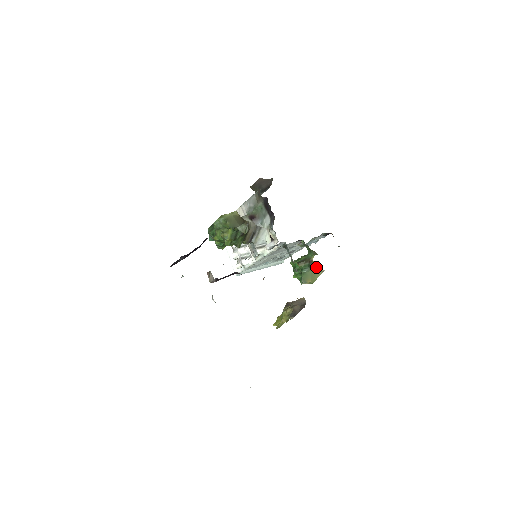
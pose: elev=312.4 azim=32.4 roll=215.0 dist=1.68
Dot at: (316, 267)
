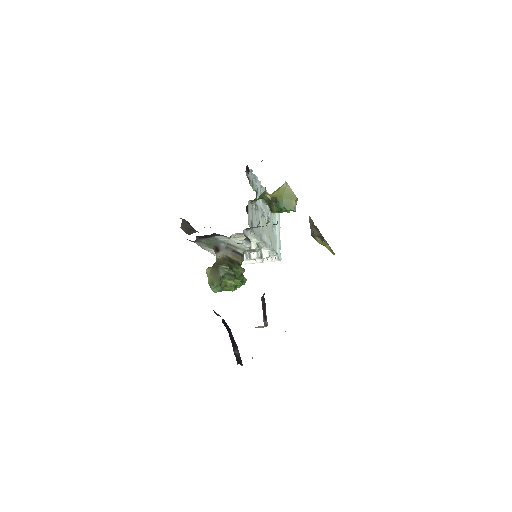
Dot at: (280, 191)
